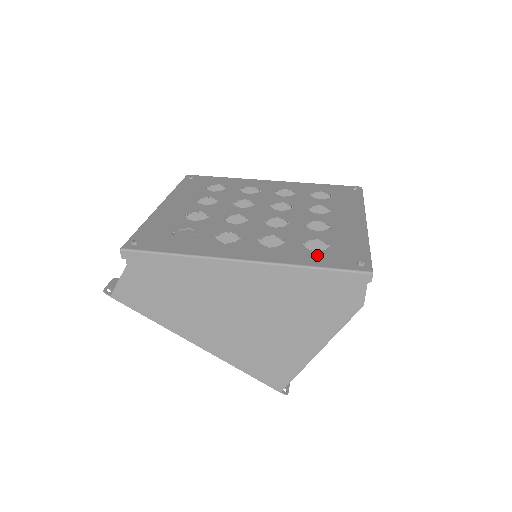
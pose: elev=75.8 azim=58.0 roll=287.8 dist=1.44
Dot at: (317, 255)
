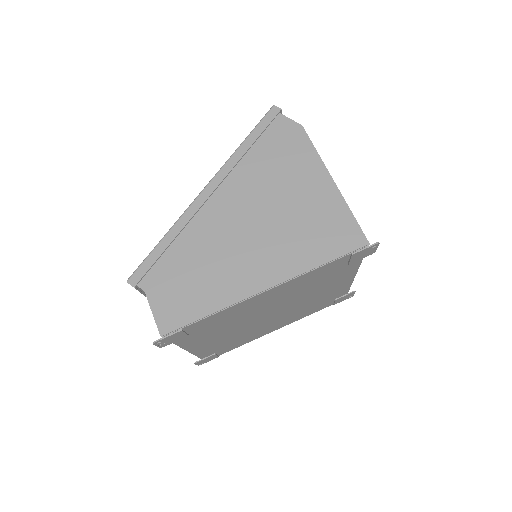
Dot at: occluded
